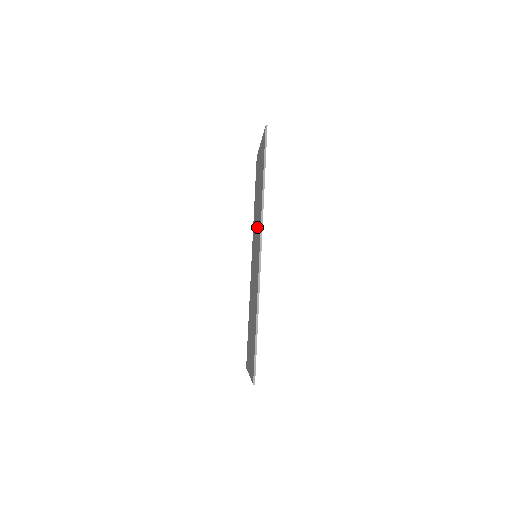
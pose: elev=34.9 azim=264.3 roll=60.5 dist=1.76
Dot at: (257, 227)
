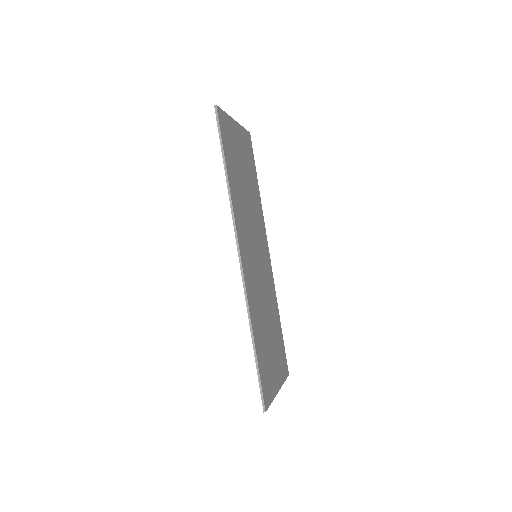
Dot at: occluded
